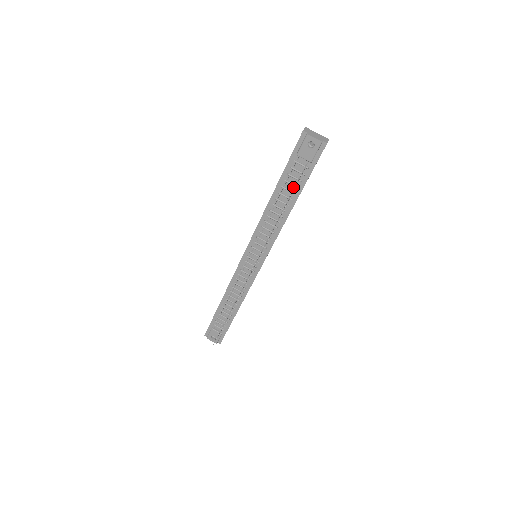
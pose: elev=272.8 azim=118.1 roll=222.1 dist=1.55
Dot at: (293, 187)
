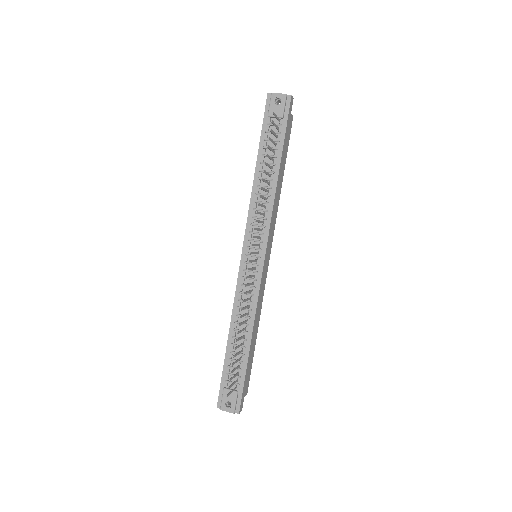
Dot at: occluded
